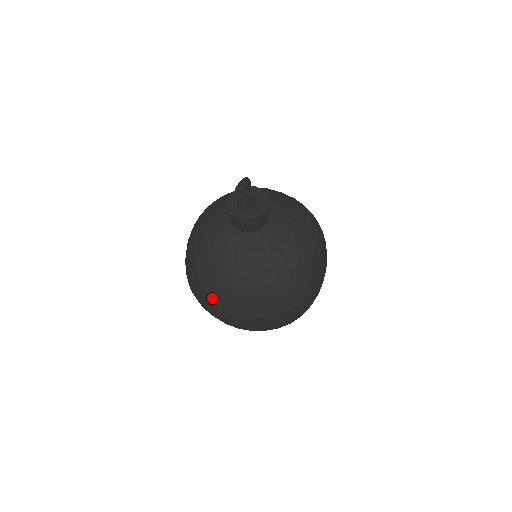
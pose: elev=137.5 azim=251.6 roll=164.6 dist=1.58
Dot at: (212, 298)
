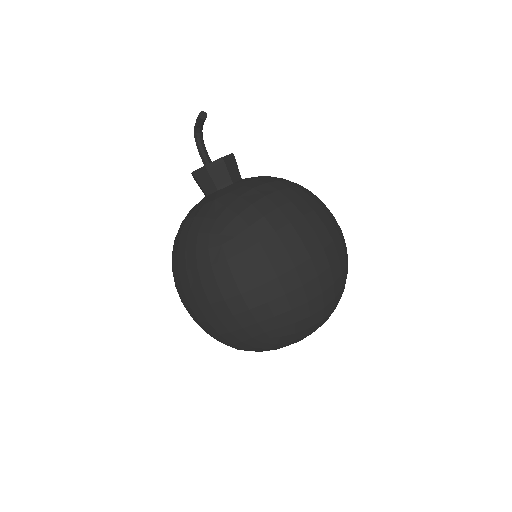
Dot at: (269, 241)
